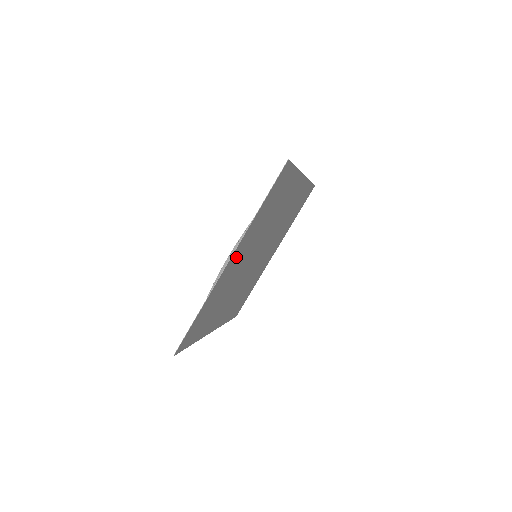
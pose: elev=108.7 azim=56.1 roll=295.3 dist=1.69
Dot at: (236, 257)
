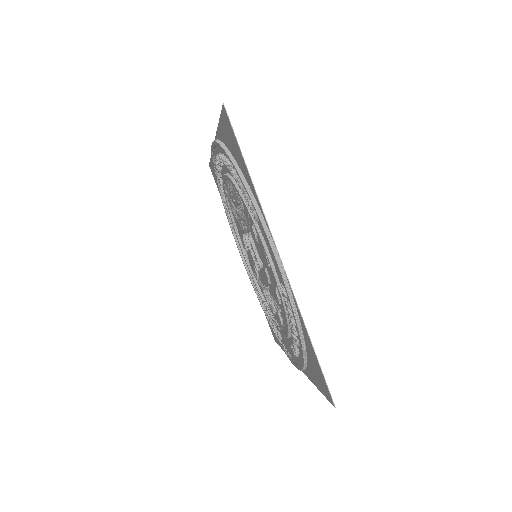
Dot at: occluded
